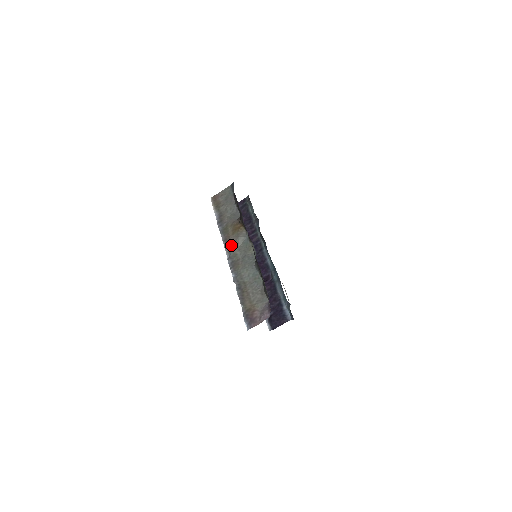
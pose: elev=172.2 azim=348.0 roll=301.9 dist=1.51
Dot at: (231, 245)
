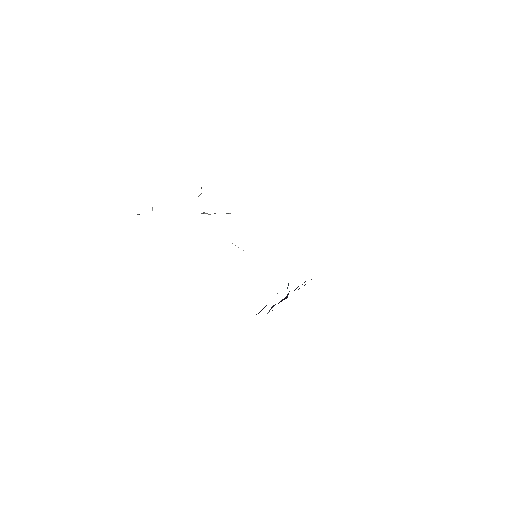
Dot at: occluded
